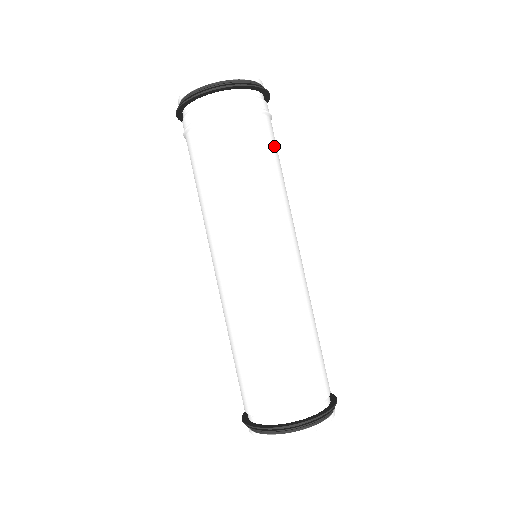
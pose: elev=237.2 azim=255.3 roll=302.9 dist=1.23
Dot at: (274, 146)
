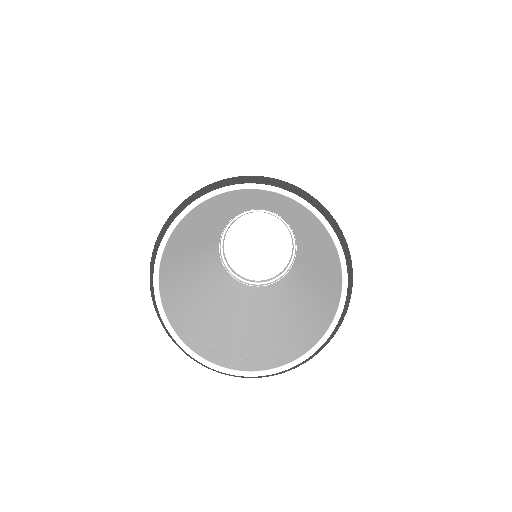
Dot at: (281, 215)
